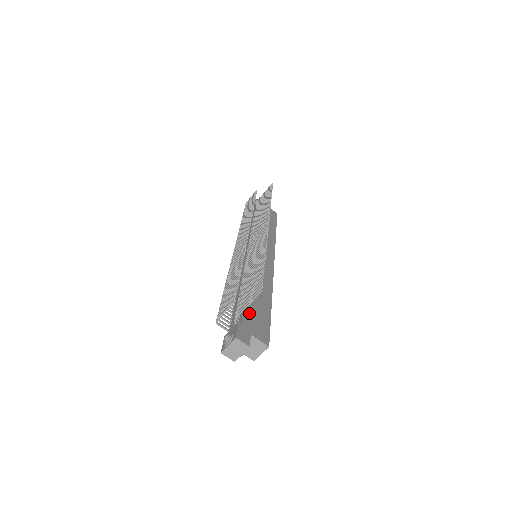
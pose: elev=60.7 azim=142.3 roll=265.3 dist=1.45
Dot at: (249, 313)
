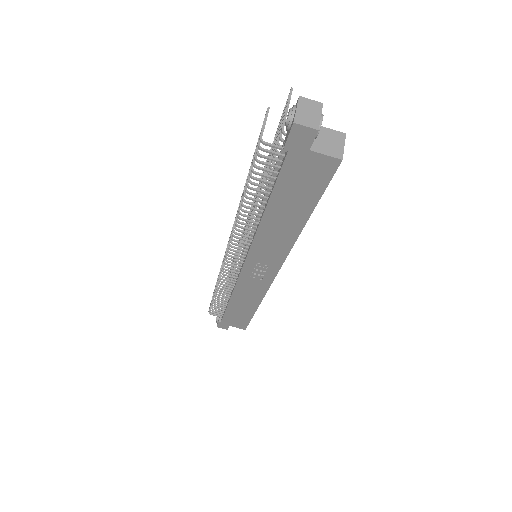
Dot at: occluded
